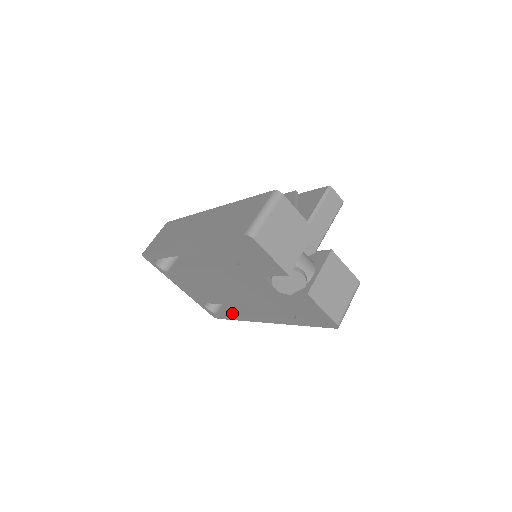
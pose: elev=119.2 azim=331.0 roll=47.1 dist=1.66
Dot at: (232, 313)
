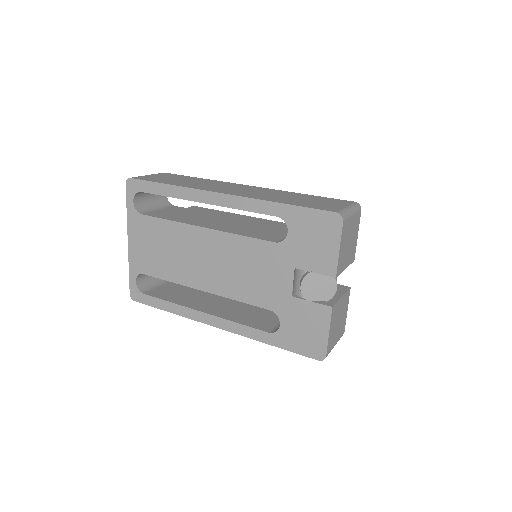
Dot at: (171, 300)
